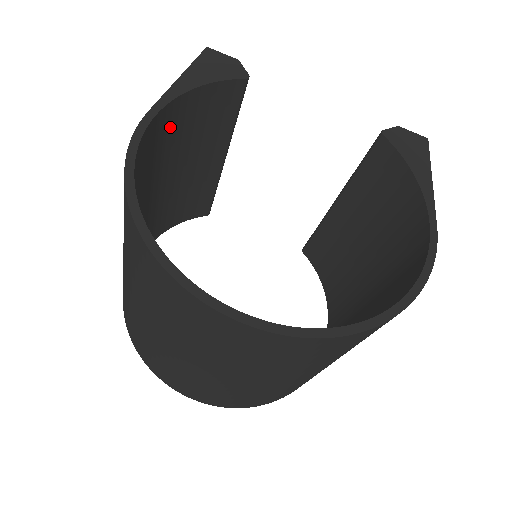
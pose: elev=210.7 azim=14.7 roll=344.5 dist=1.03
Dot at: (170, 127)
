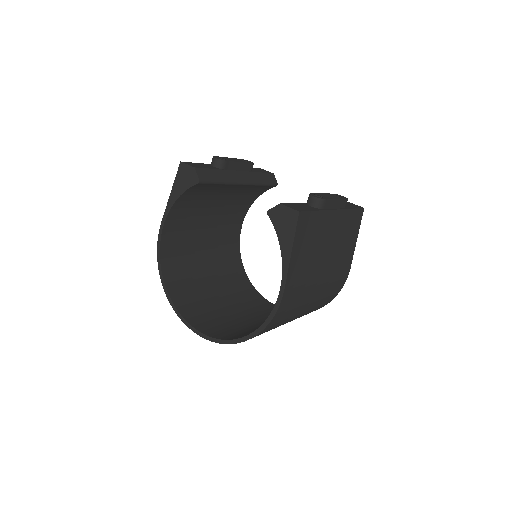
Dot at: (183, 210)
